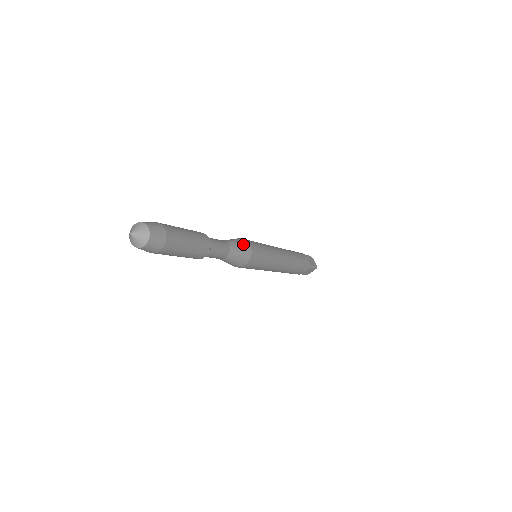
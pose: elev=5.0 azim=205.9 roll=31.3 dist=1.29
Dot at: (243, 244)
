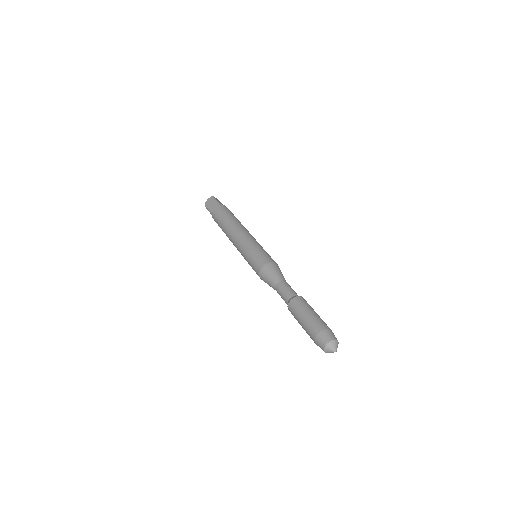
Dot at: (279, 269)
